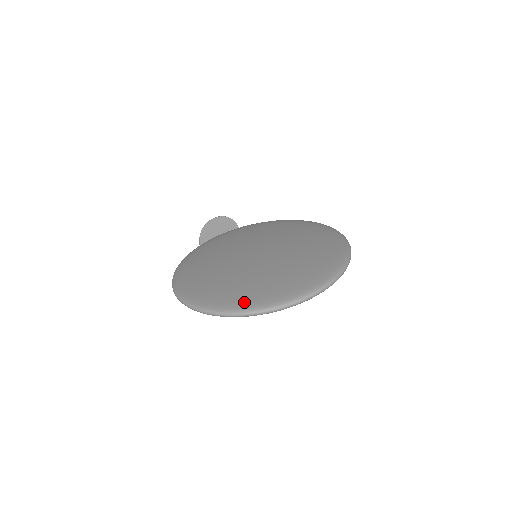
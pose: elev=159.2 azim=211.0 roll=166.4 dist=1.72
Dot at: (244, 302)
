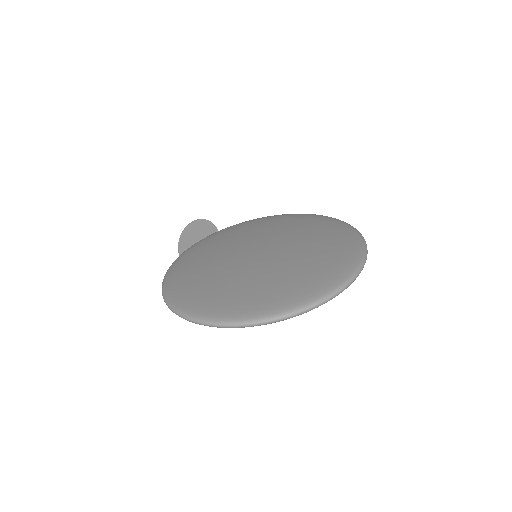
Dot at: (269, 306)
